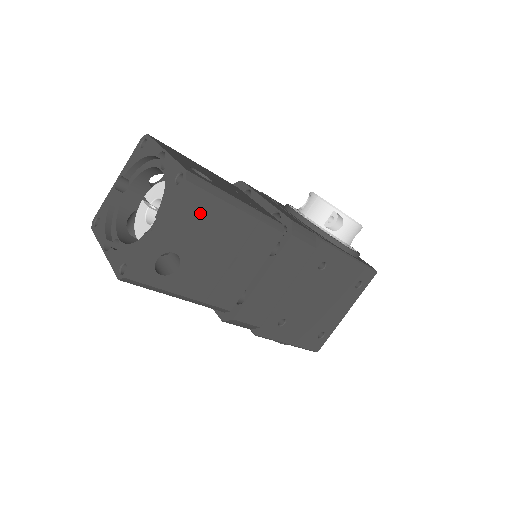
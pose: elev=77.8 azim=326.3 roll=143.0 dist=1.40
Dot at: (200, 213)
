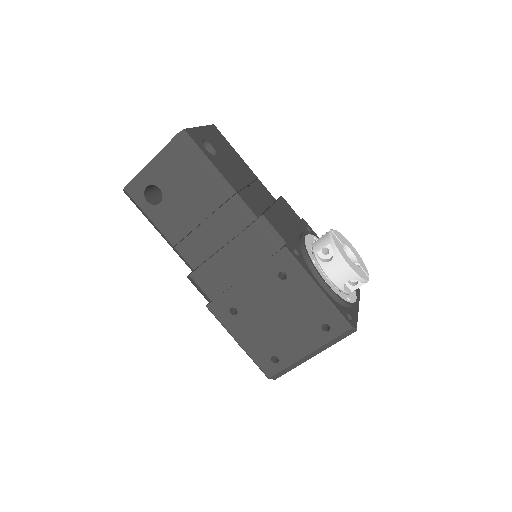
Dot at: (184, 165)
